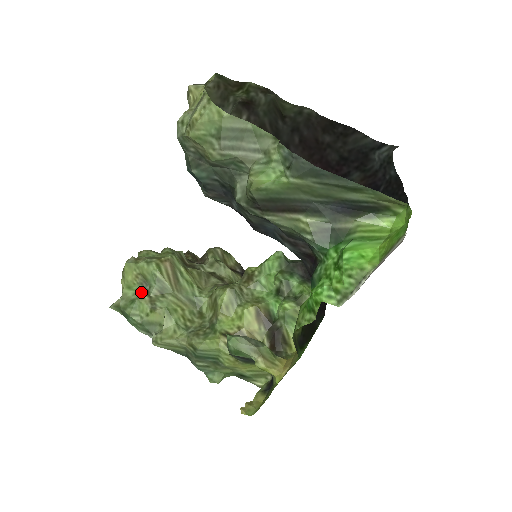
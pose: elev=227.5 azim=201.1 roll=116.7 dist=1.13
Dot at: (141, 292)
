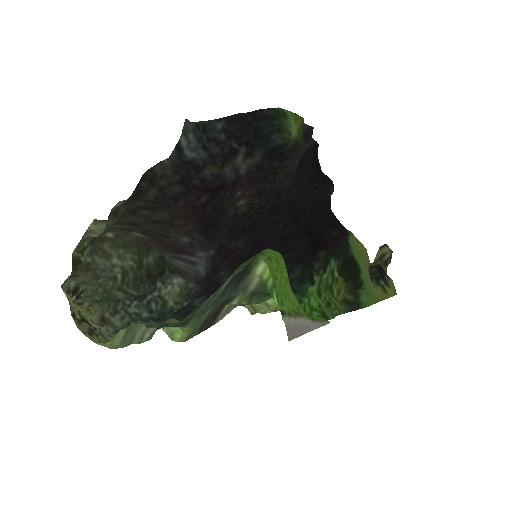
Dot at: occluded
